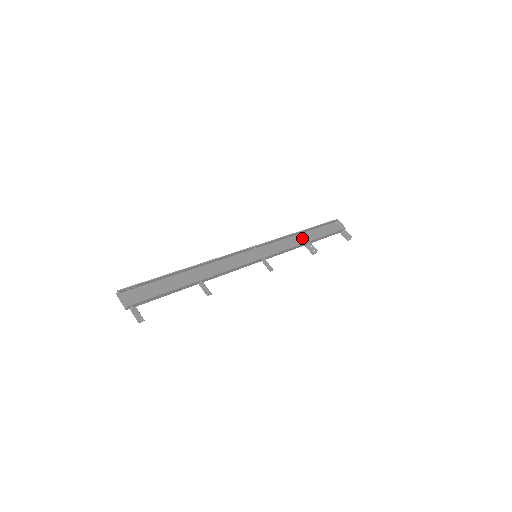
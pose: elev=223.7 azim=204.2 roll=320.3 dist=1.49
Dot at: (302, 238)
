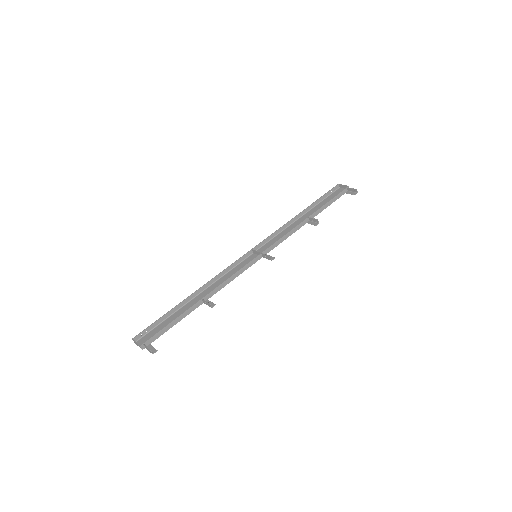
Dot at: (303, 219)
